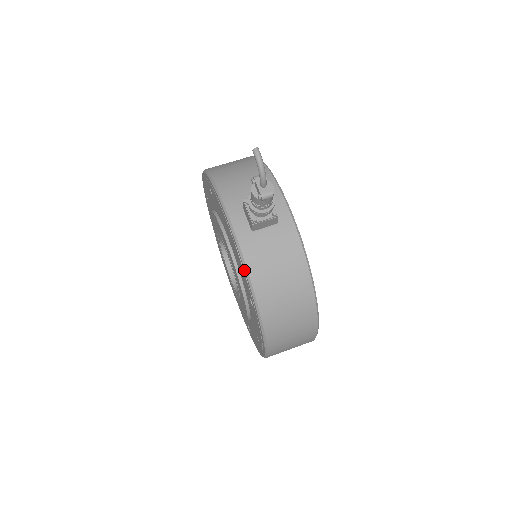
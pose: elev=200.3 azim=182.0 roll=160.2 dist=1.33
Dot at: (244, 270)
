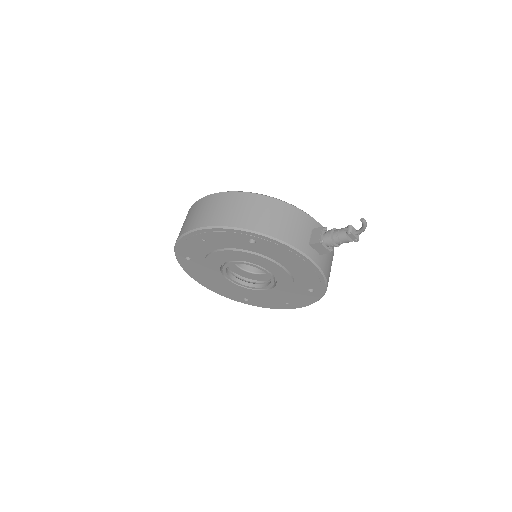
Dot at: (322, 279)
